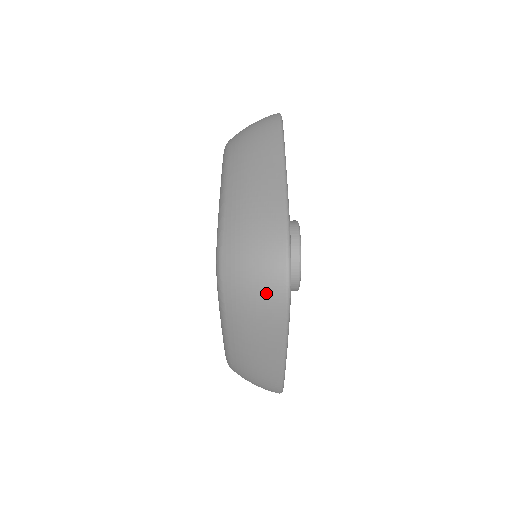
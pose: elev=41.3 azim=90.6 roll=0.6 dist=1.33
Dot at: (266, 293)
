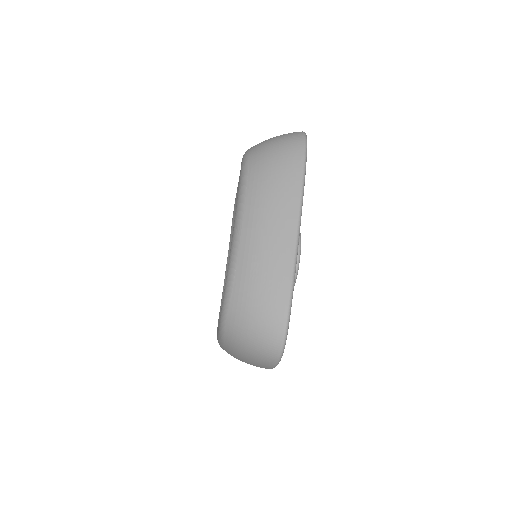
Dot at: (287, 146)
